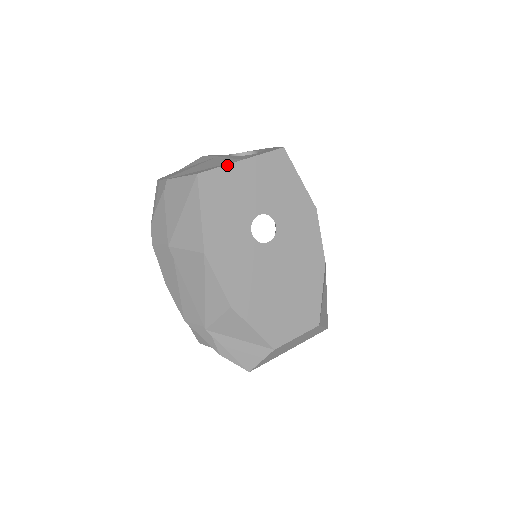
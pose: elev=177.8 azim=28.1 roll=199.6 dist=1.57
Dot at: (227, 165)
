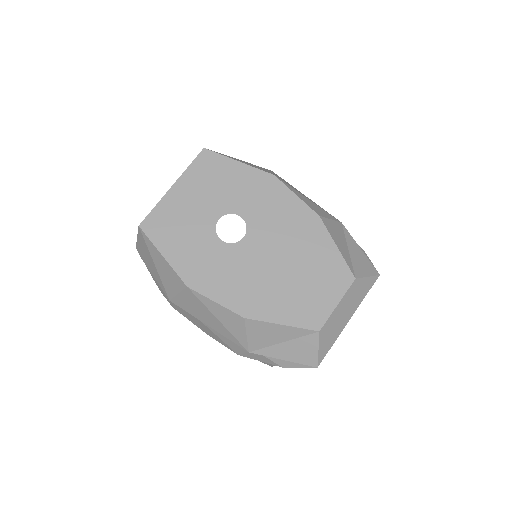
Dot at: (161, 200)
